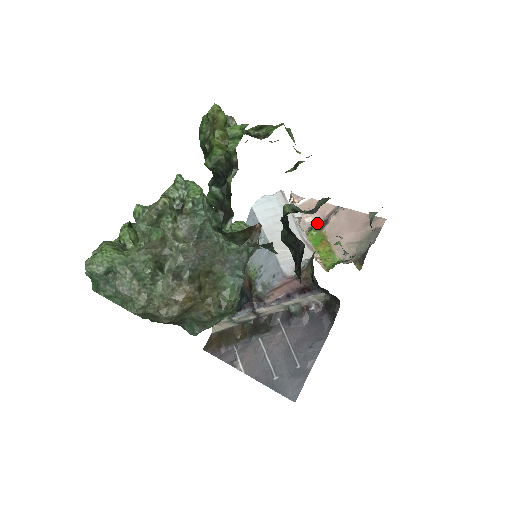
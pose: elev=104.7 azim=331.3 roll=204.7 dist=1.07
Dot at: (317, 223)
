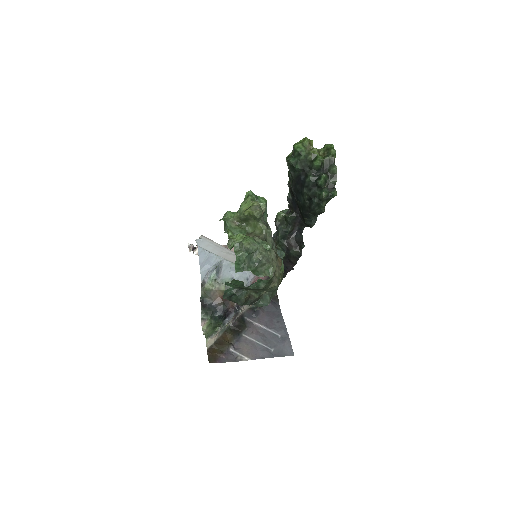
Dot at: occluded
